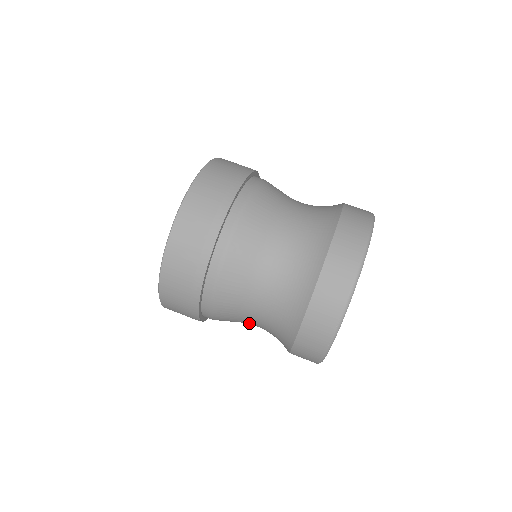
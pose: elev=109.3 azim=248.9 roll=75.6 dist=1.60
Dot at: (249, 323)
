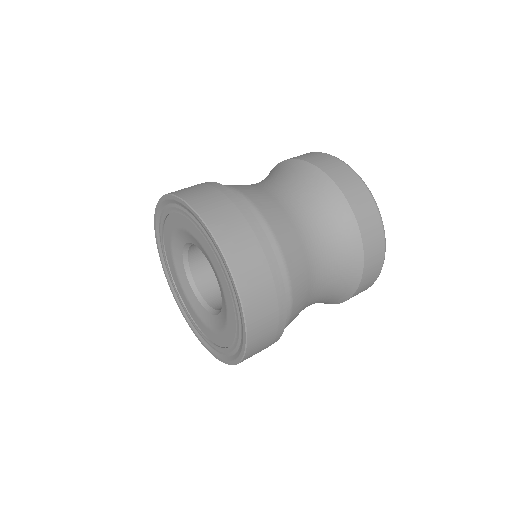
Dot at: (312, 251)
